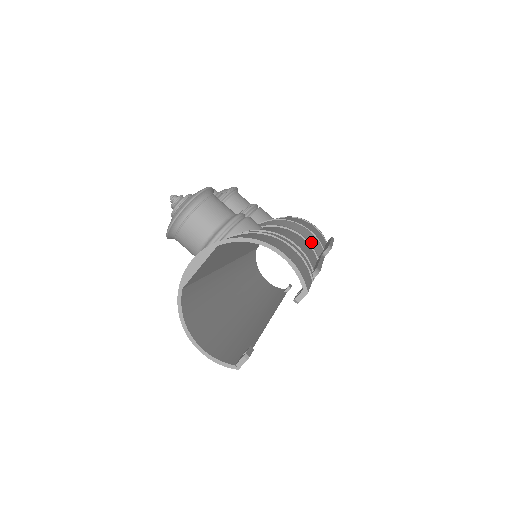
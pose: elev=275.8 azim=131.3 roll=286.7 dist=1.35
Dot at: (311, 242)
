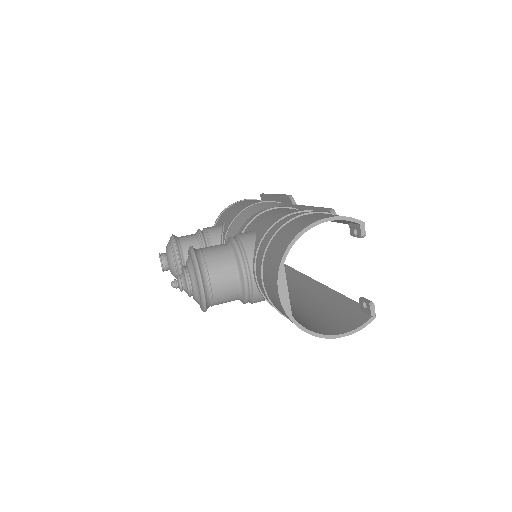
Dot at: occluded
